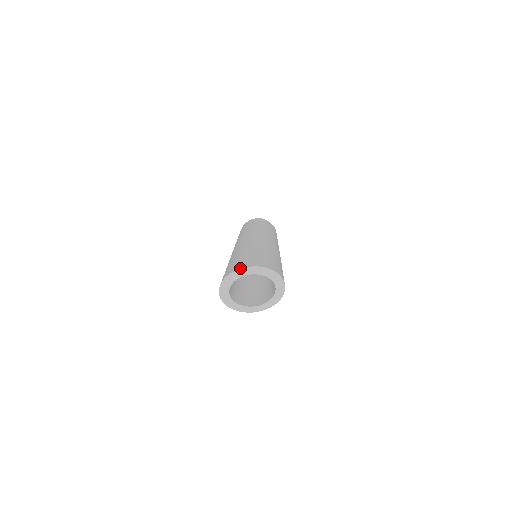
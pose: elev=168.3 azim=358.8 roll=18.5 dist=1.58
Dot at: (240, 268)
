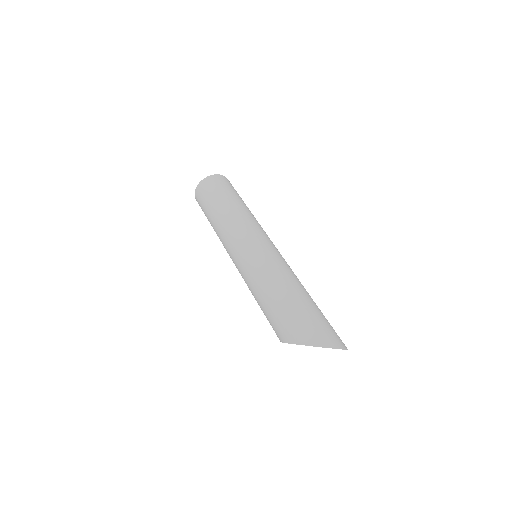
Dot at: (345, 349)
